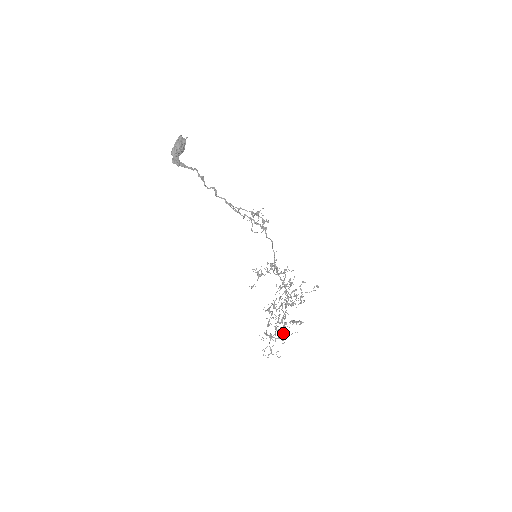
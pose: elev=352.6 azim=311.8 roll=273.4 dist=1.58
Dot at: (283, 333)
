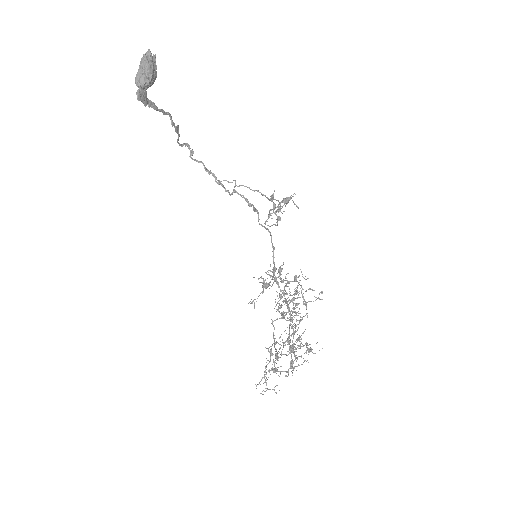
Dot at: occluded
